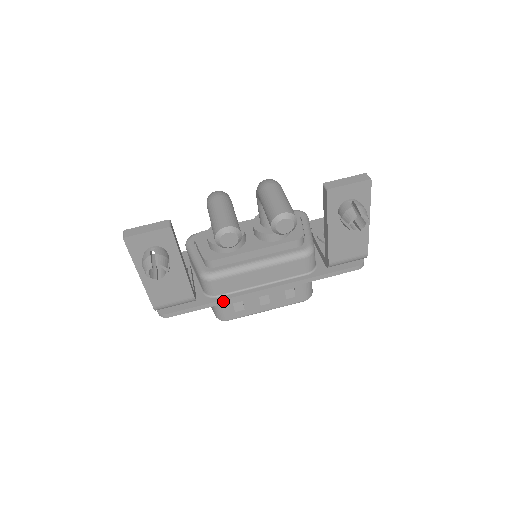
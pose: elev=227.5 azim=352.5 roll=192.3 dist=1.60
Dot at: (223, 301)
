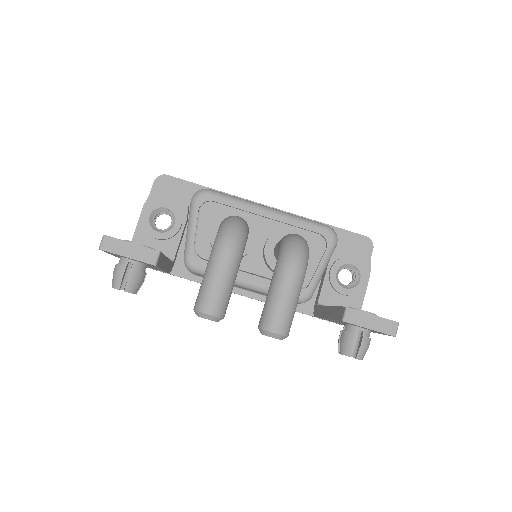
Dot at: (198, 282)
